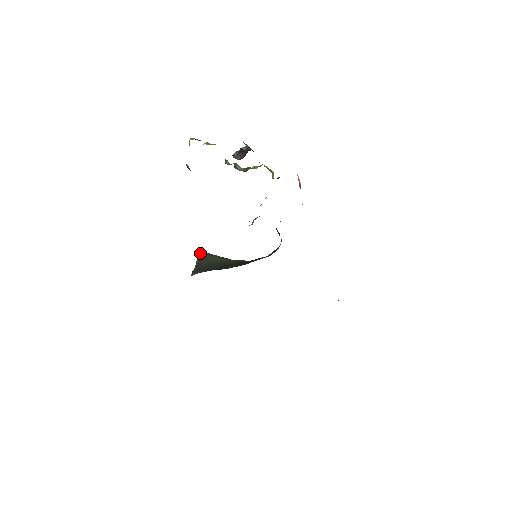
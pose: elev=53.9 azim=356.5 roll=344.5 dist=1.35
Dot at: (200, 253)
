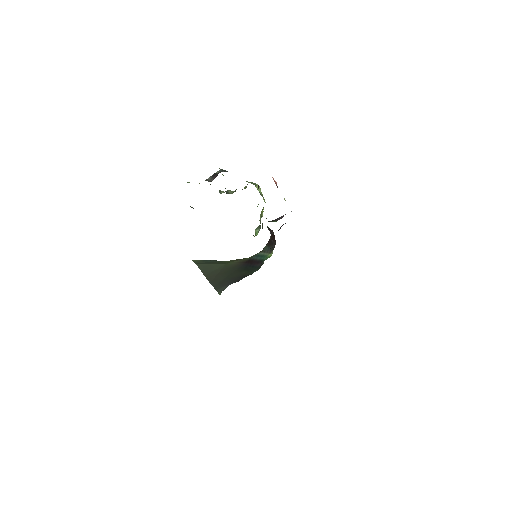
Dot at: (198, 264)
